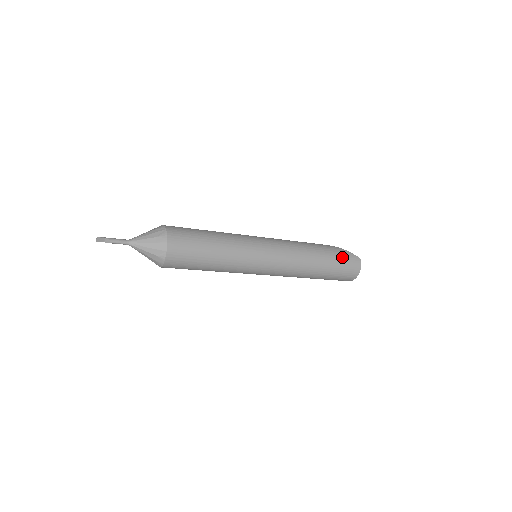
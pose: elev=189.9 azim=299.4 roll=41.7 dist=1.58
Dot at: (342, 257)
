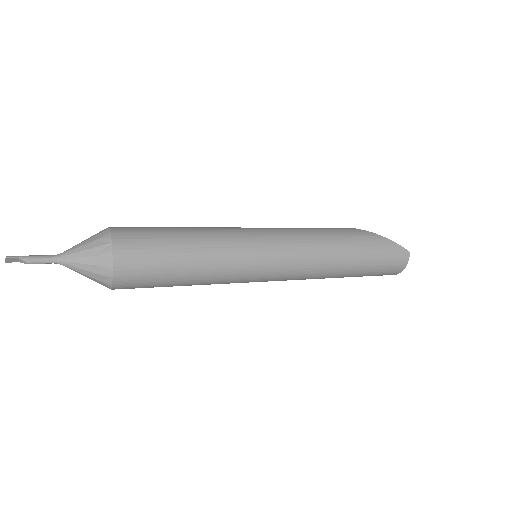
Dot at: (383, 253)
